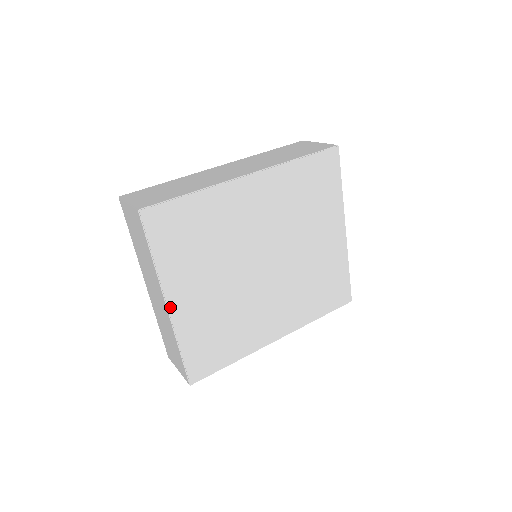
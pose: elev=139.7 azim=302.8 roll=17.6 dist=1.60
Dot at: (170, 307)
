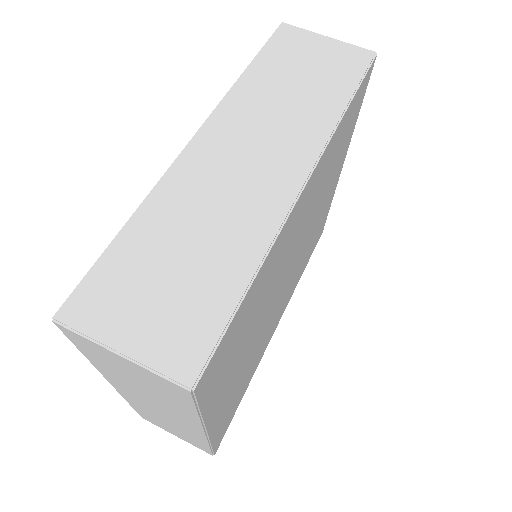
Dot at: (209, 430)
